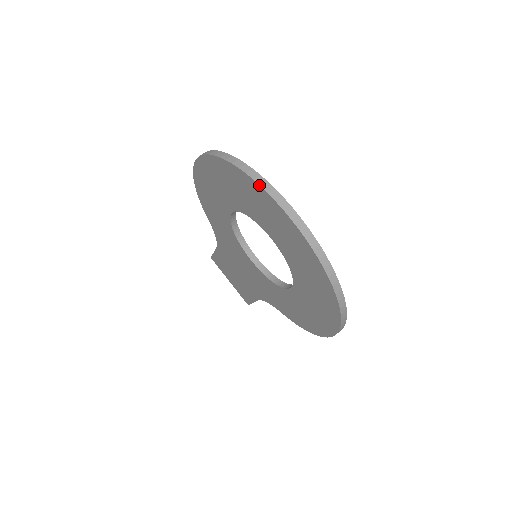
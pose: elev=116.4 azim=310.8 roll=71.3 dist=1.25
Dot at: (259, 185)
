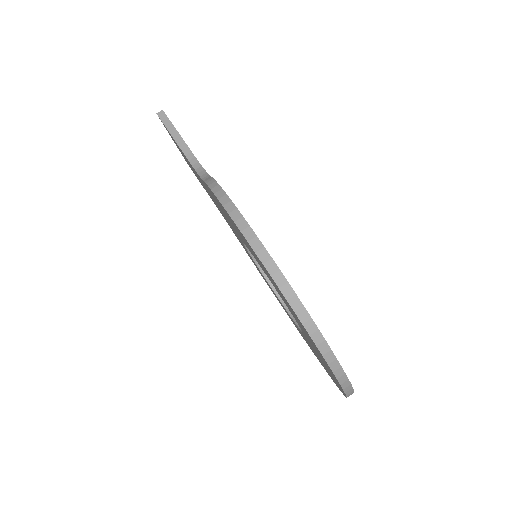
Dot at: occluded
